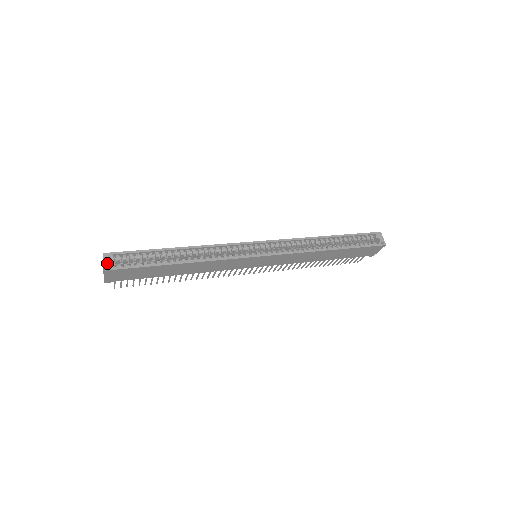
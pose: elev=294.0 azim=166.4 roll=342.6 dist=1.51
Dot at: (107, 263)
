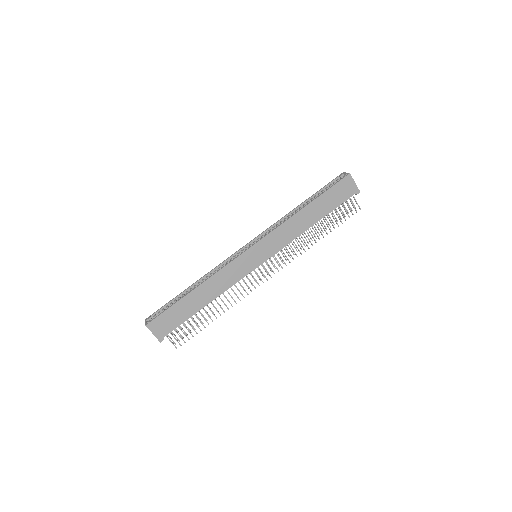
Dot at: (147, 322)
